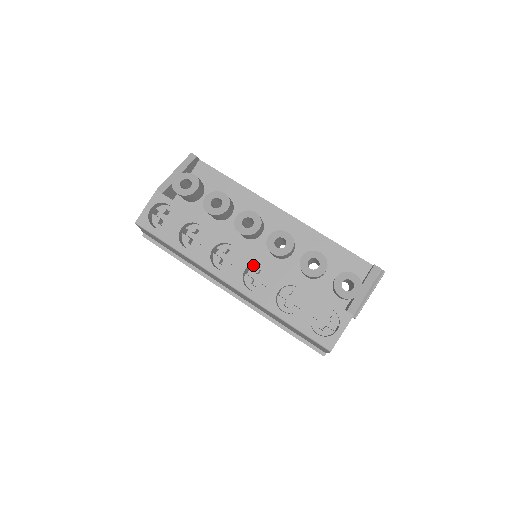
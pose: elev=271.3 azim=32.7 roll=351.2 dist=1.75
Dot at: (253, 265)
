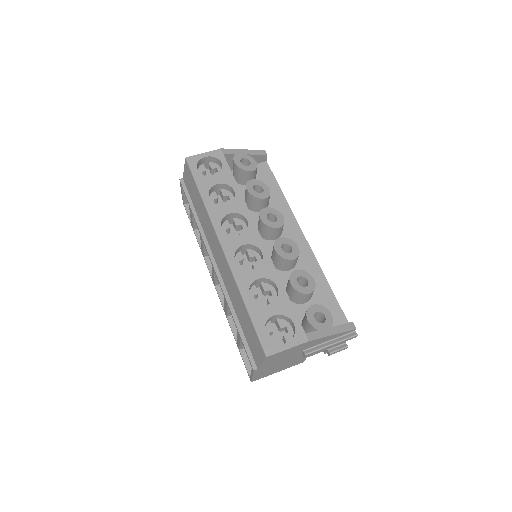
Dot at: (252, 249)
